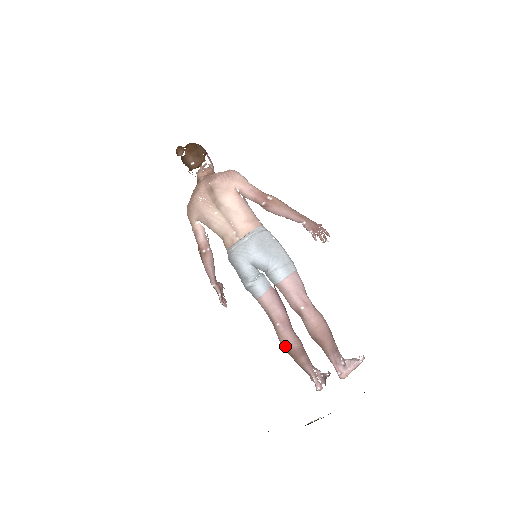
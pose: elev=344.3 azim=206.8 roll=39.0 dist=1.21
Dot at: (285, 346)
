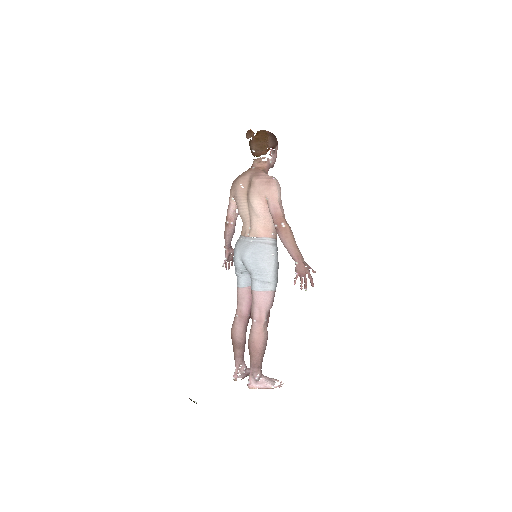
Dot at: (231, 334)
